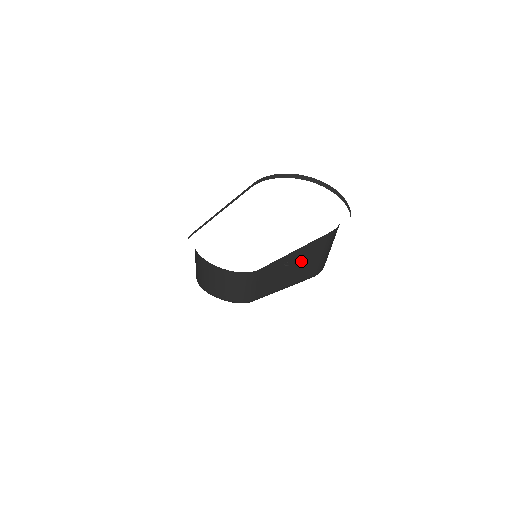
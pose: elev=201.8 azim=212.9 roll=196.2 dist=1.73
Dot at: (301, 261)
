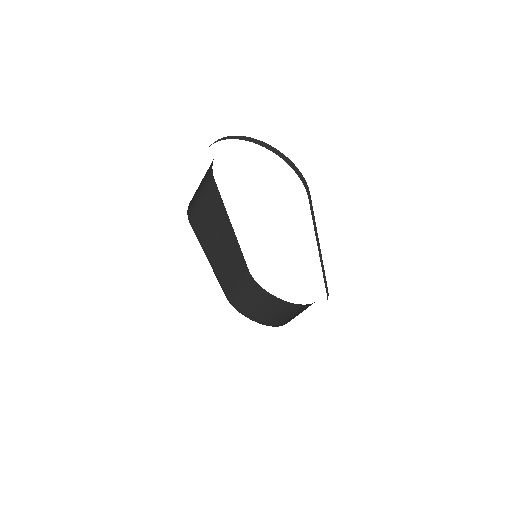
Dot at: occluded
